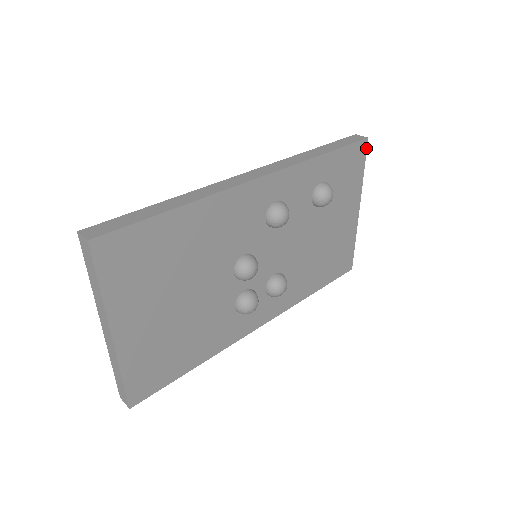
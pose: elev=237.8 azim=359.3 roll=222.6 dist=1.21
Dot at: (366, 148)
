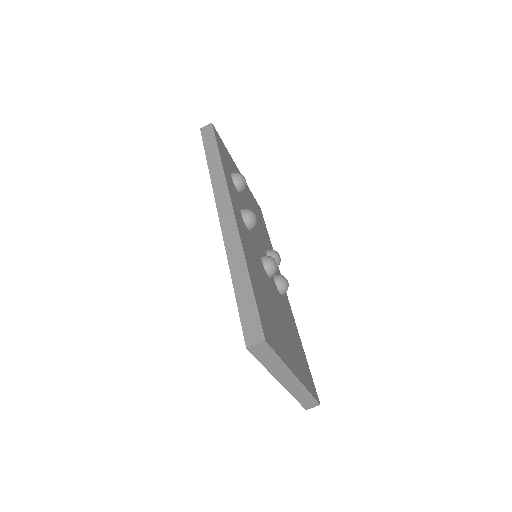
Dot at: occluded
